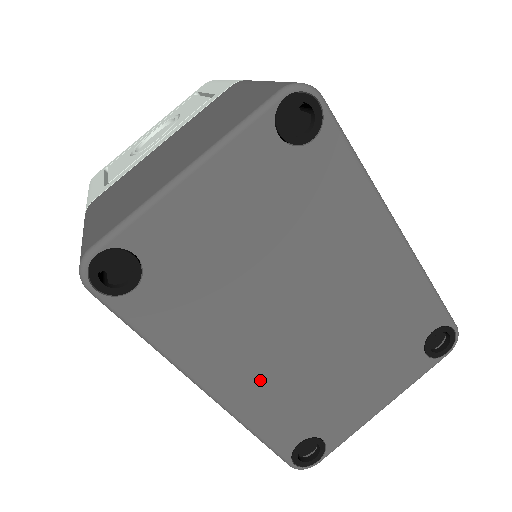
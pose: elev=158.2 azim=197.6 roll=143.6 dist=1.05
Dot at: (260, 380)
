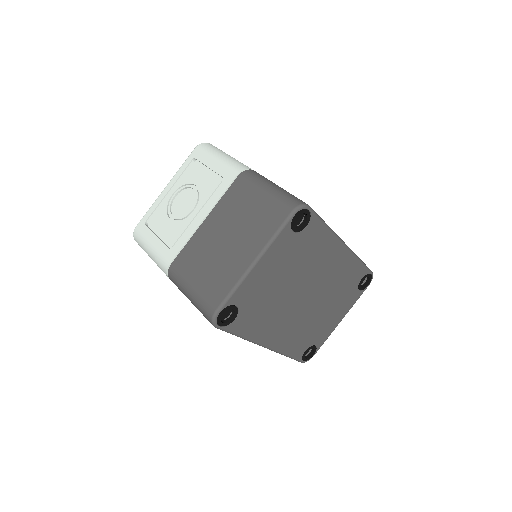
Dot at: (288, 332)
